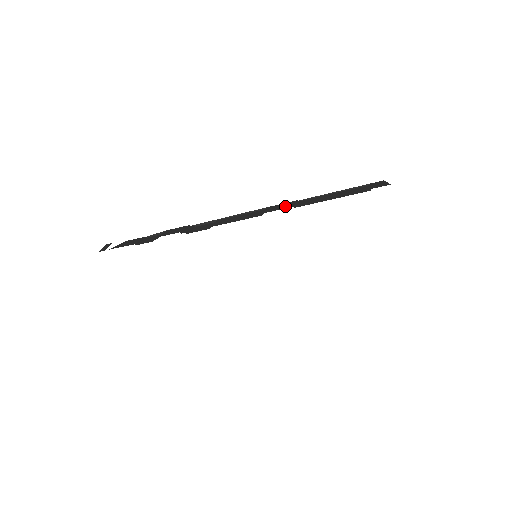
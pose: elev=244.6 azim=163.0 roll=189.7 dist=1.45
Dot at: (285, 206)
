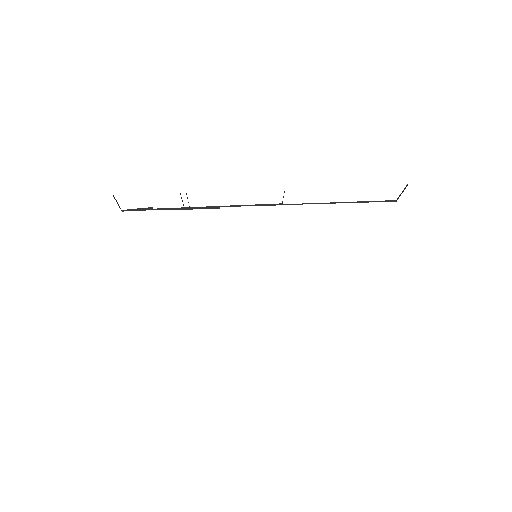
Dot at: occluded
